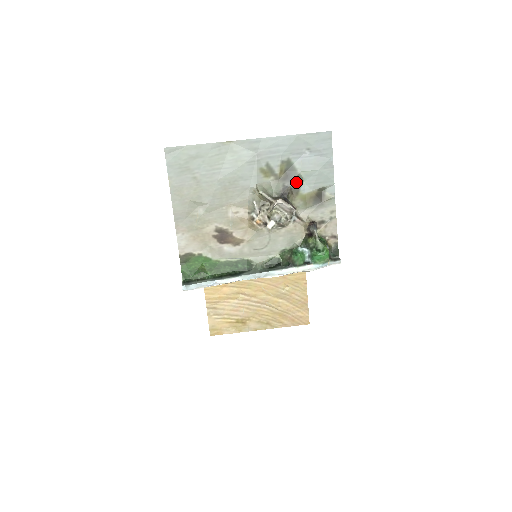
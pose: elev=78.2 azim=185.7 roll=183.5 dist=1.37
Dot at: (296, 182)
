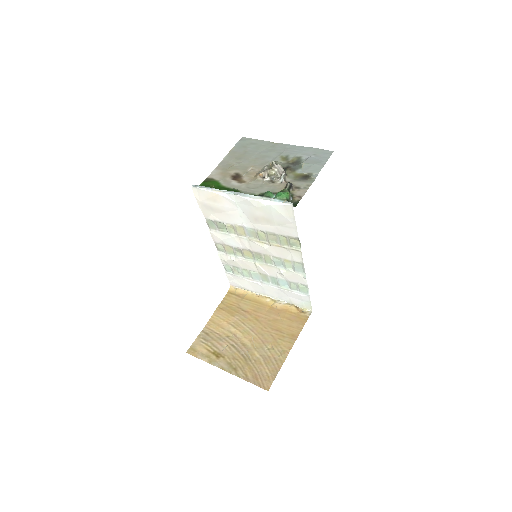
Dot at: (297, 167)
